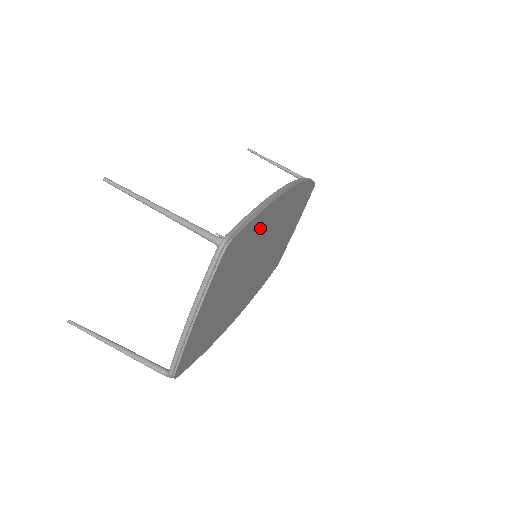
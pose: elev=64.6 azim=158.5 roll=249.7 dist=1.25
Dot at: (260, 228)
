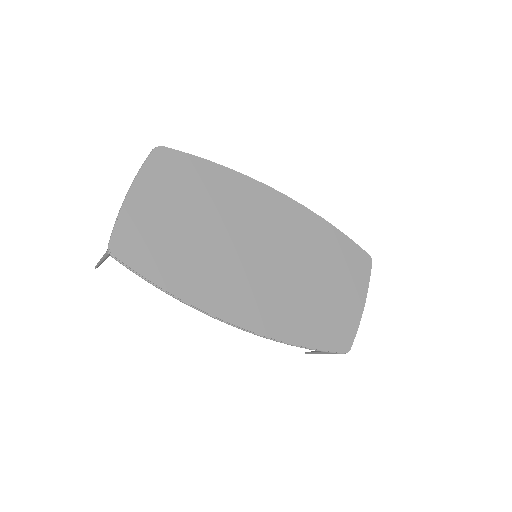
Dot at: (222, 187)
